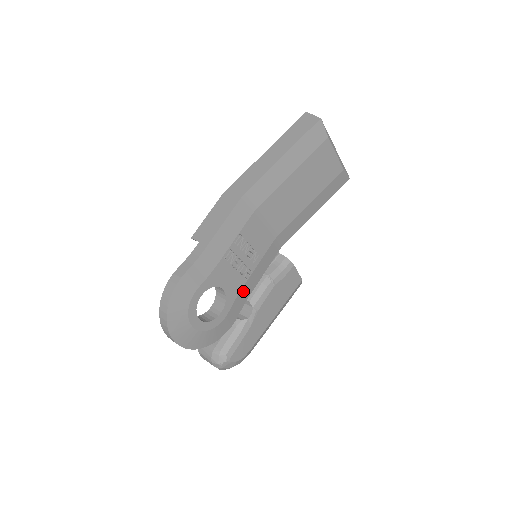
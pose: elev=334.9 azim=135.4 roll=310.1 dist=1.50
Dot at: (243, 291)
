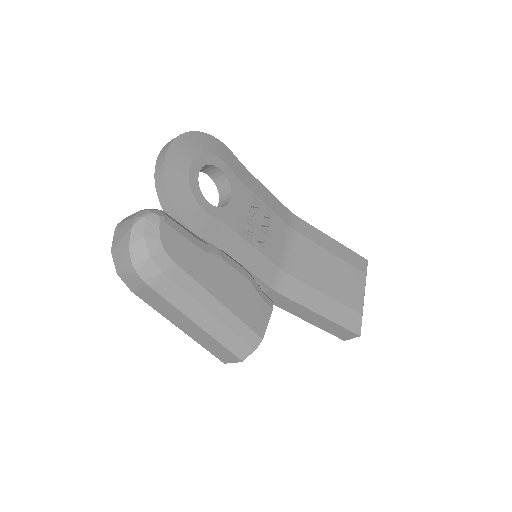
Dot at: (231, 236)
